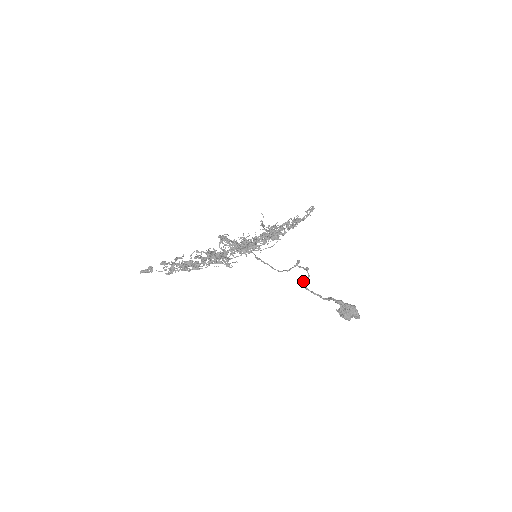
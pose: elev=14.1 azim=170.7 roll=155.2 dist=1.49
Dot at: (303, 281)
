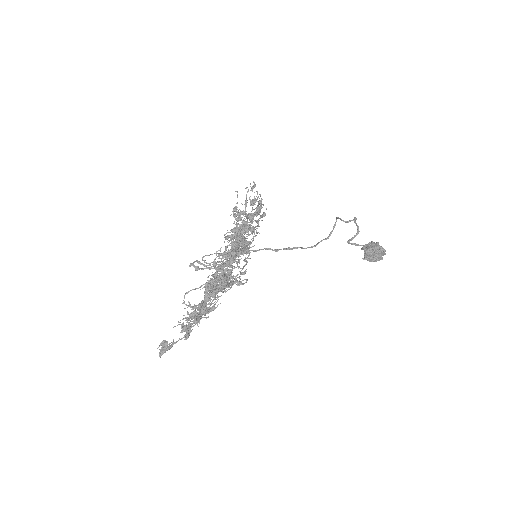
Dot at: (352, 237)
